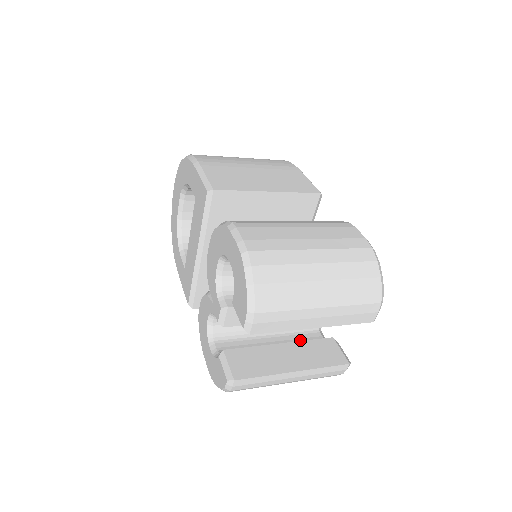
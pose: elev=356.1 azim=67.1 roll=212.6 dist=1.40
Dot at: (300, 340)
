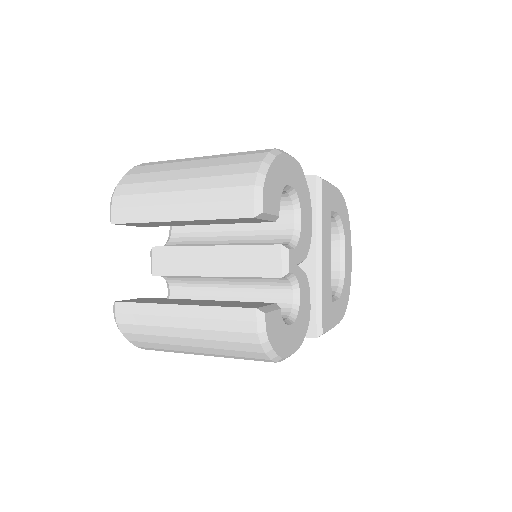
Dot at: occluded
